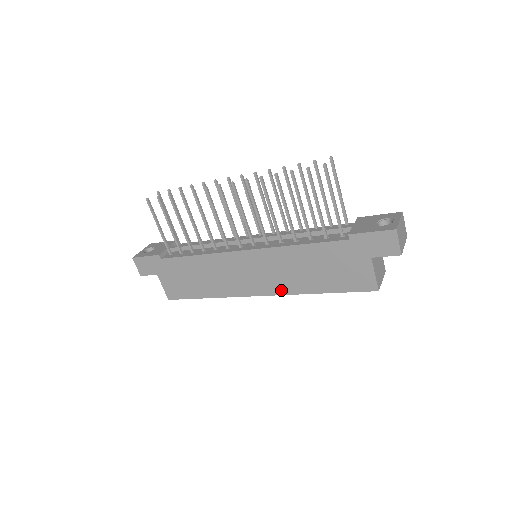
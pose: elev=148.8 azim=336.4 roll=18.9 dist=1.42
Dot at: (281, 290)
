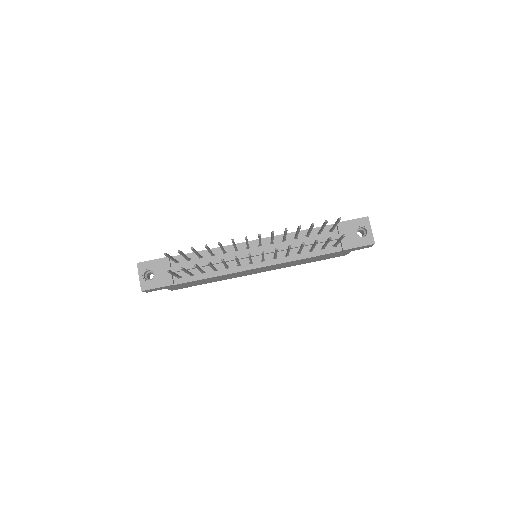
Dot at: occluded
